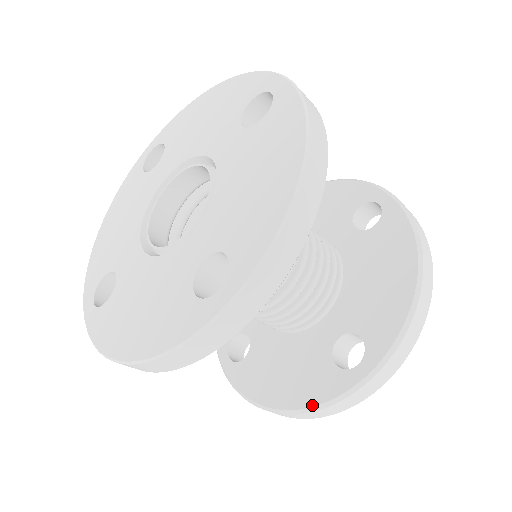
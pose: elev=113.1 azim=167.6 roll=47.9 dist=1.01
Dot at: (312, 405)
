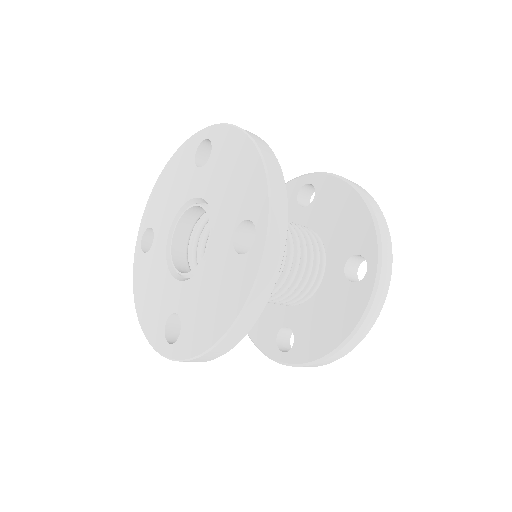
Dot at: (256, 344)
